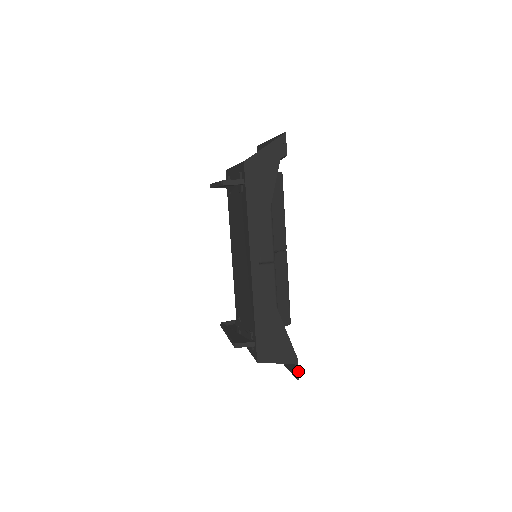
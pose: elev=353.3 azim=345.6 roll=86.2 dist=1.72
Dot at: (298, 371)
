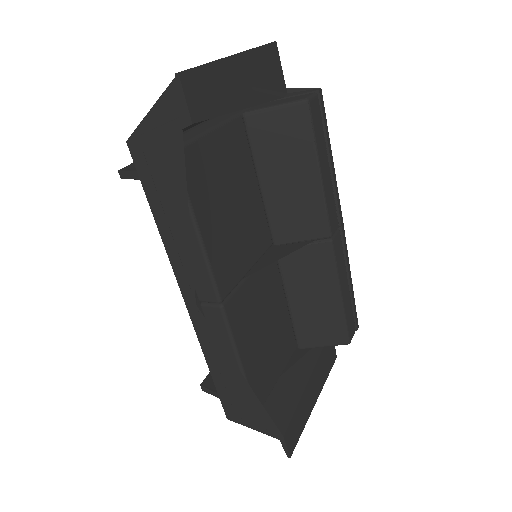
Dot at: (286, 449)
